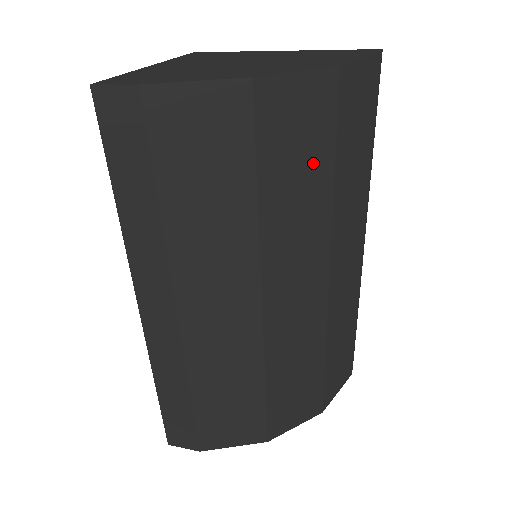
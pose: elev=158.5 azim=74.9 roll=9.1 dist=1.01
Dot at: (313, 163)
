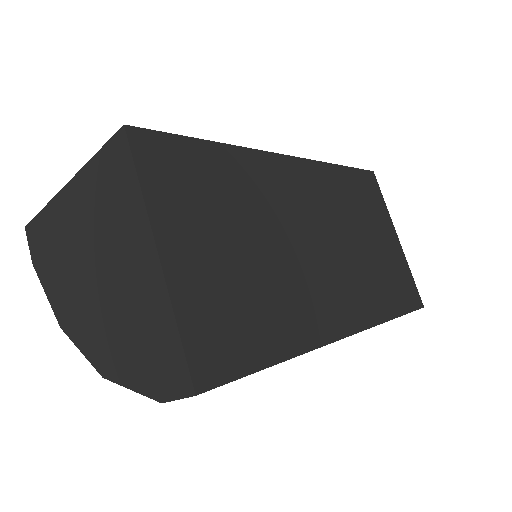
Dot at: occluded
